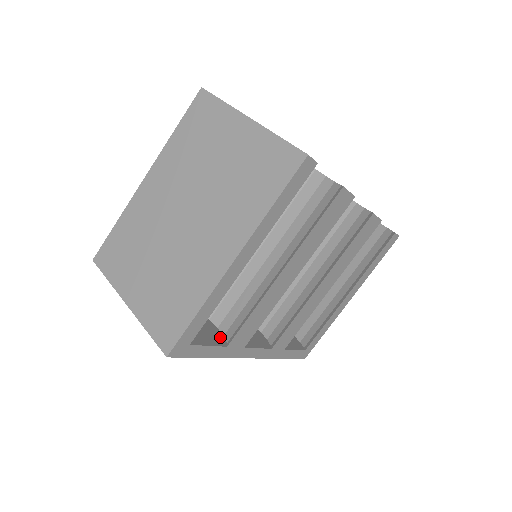
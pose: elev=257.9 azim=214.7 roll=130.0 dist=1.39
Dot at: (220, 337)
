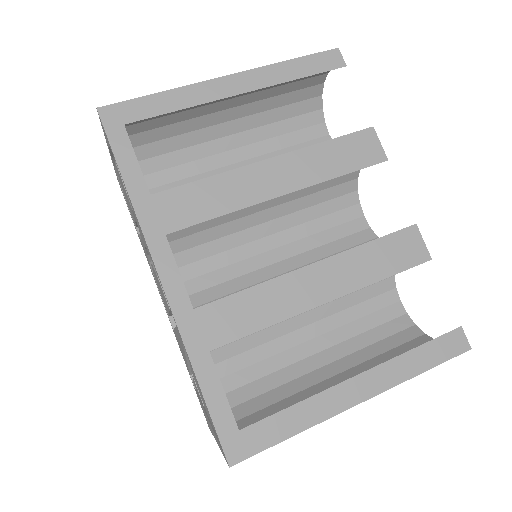
Dot at: occluded
